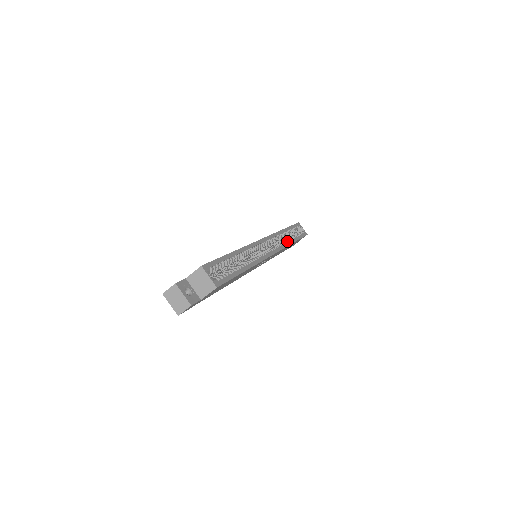
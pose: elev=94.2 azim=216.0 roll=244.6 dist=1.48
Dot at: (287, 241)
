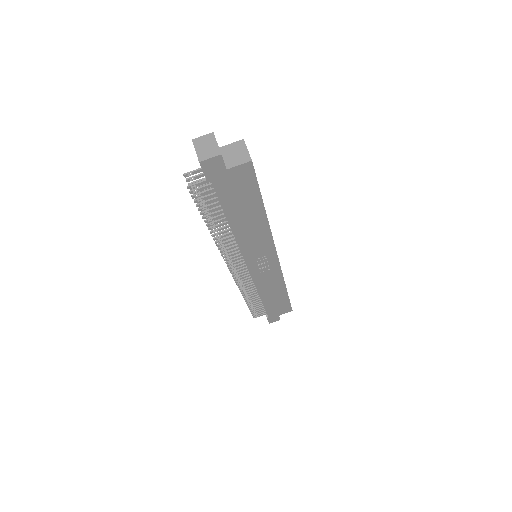
Dot at: occluded
